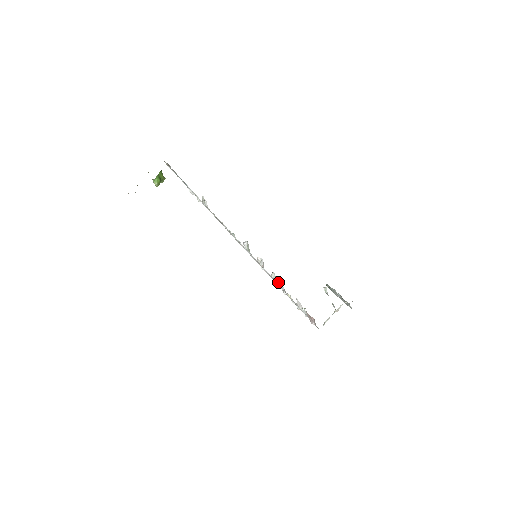
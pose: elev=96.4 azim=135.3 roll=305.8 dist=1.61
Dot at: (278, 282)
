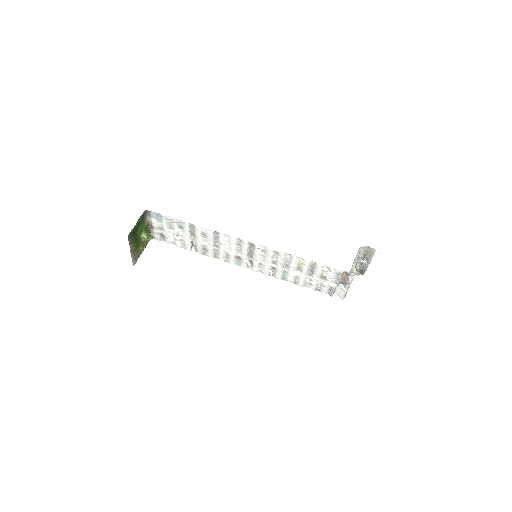
Dot at: (288, 263)
